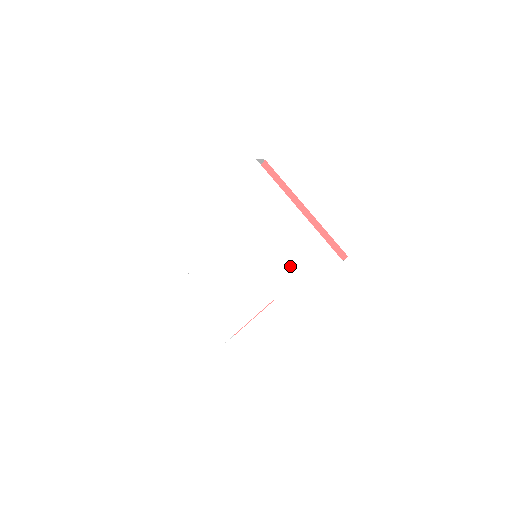
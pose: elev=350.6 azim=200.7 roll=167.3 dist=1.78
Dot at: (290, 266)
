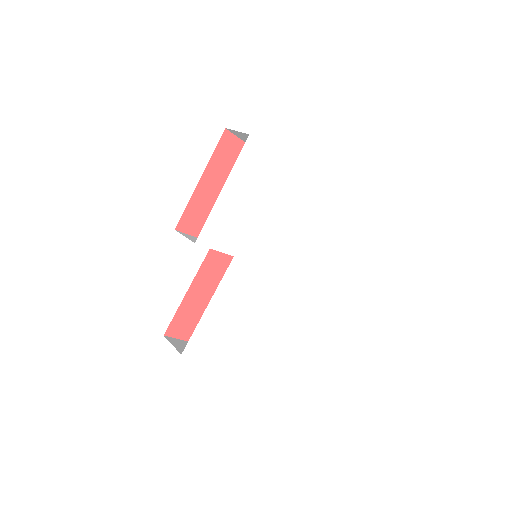
Dot at: (308, 245)
